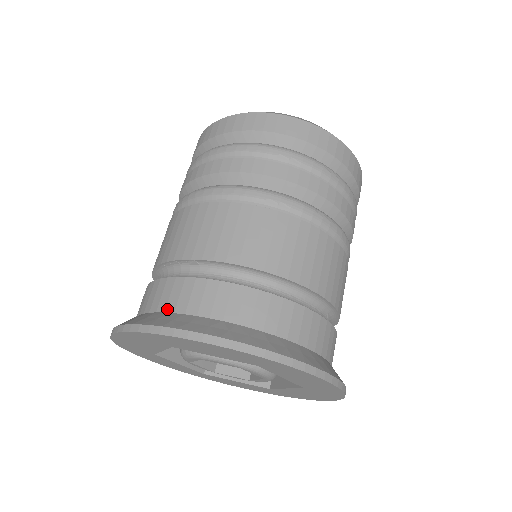
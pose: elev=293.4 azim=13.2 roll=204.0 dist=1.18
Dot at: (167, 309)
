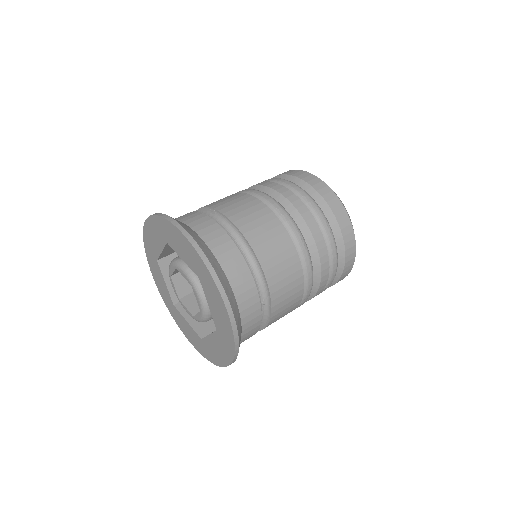
Dot at: (181, 220)
